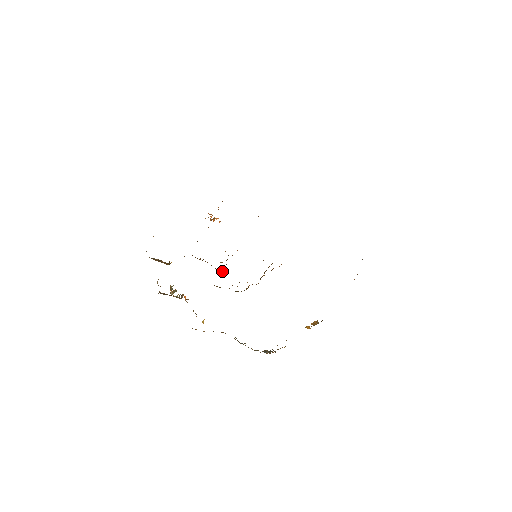
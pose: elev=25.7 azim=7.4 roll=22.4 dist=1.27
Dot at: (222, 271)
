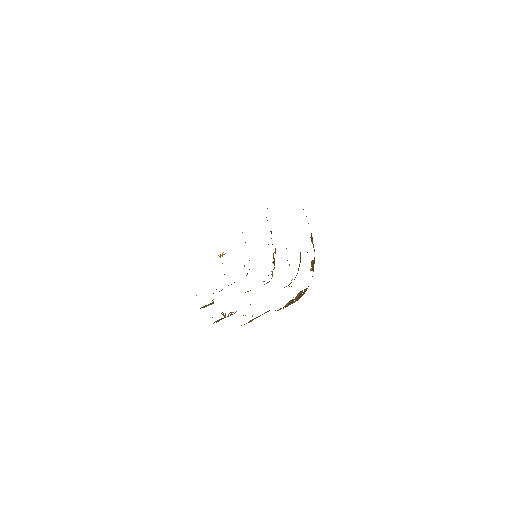
Dot at: occluded
